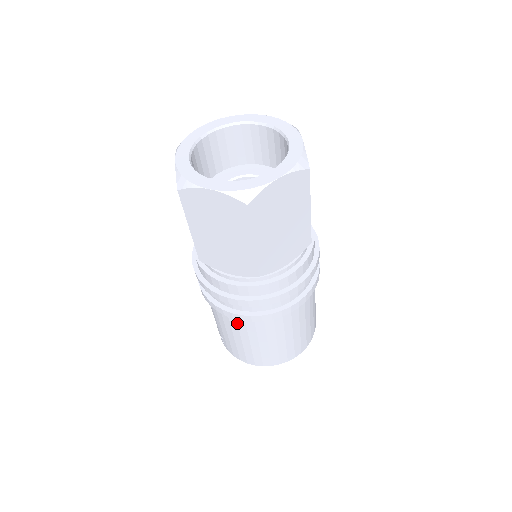
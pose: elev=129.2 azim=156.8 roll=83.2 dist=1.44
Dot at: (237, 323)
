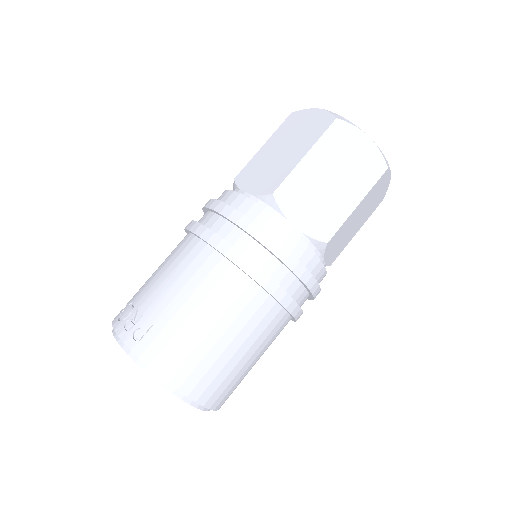
Dot at: (240, 295)
